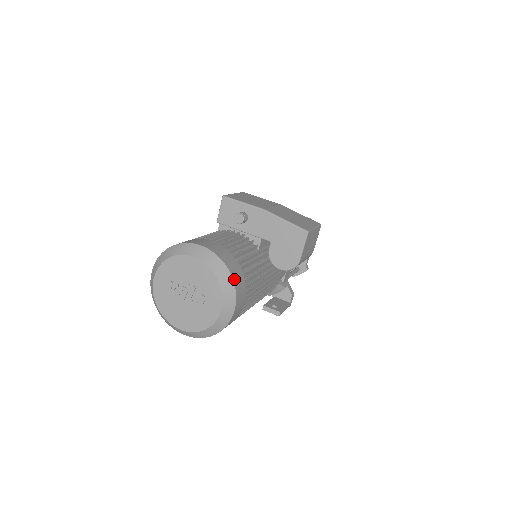
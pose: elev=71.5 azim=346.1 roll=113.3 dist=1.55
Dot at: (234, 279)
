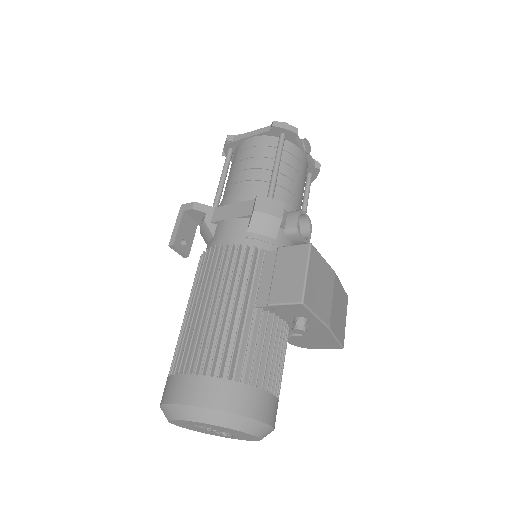
Dot at: occluded
